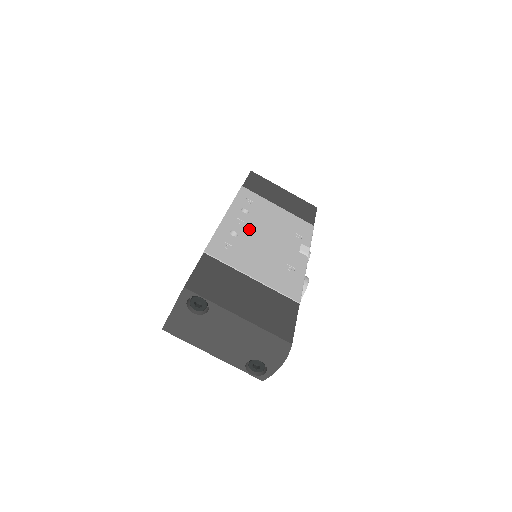
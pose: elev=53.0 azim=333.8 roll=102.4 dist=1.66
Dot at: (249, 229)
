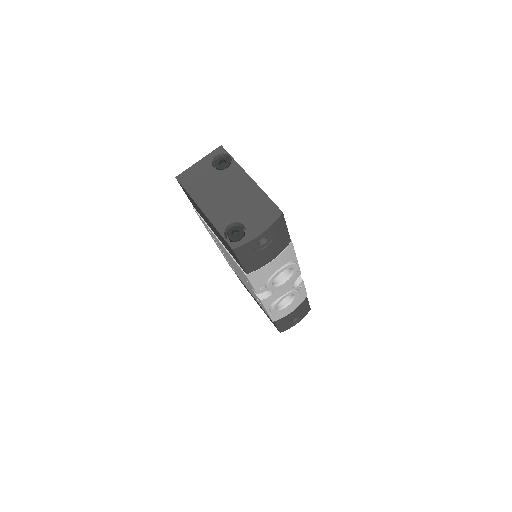
Dot at: occluded
